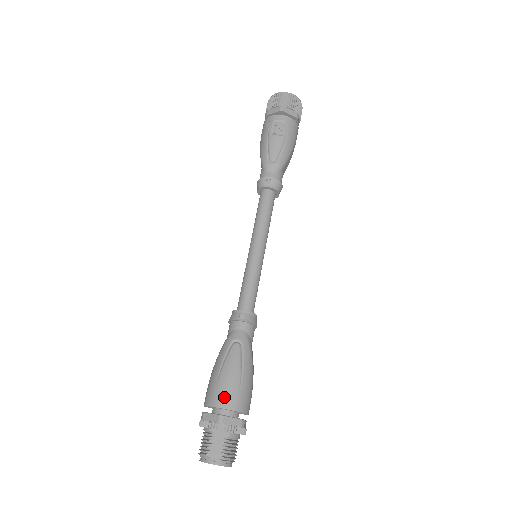
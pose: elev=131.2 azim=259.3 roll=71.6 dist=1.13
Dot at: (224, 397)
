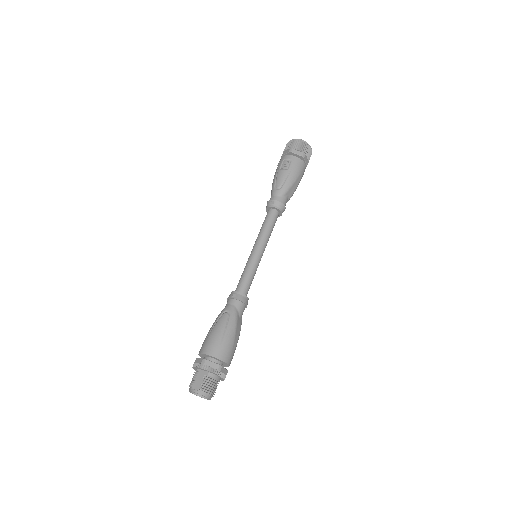
Dot at: (209, 347)
